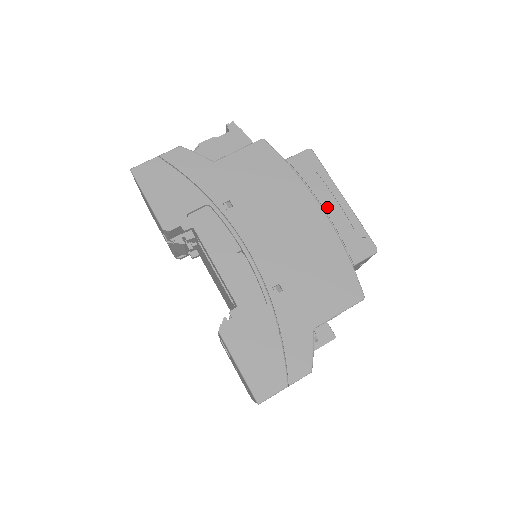
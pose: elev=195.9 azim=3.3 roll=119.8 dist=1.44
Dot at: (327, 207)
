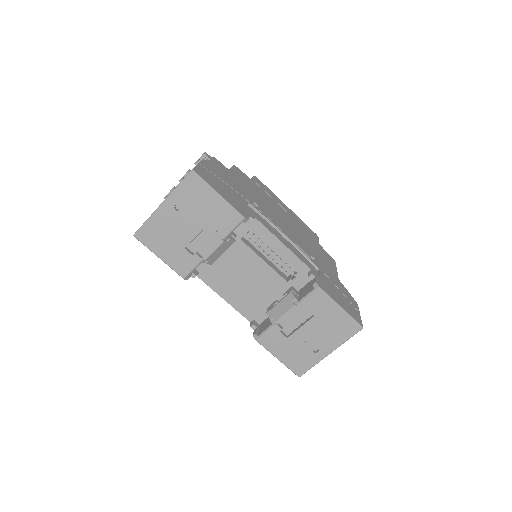
Dot at: (287, 211)
